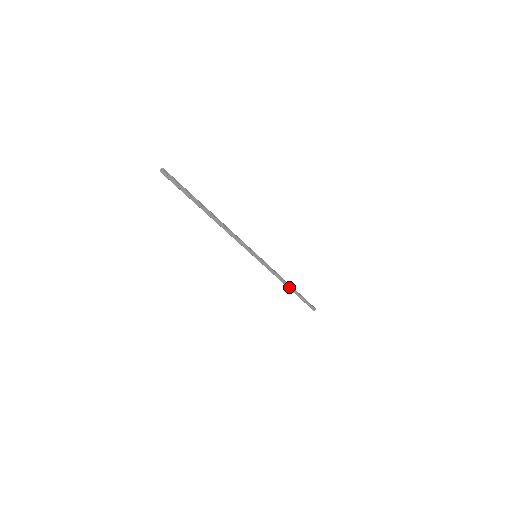
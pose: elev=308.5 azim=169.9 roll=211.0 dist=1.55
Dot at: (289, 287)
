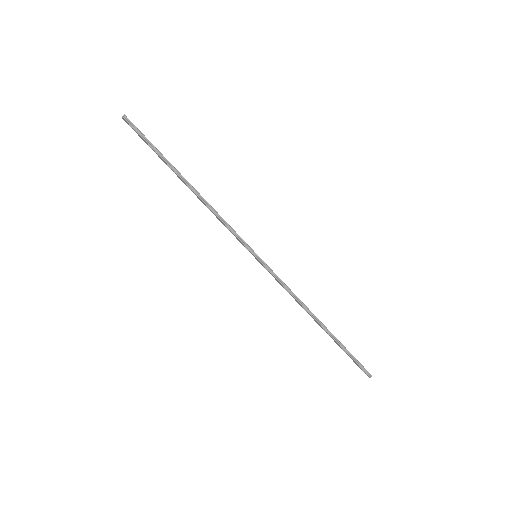
Dot at: (316, 321)
